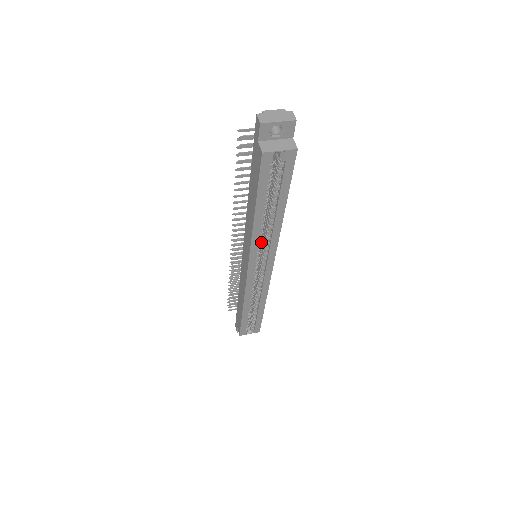
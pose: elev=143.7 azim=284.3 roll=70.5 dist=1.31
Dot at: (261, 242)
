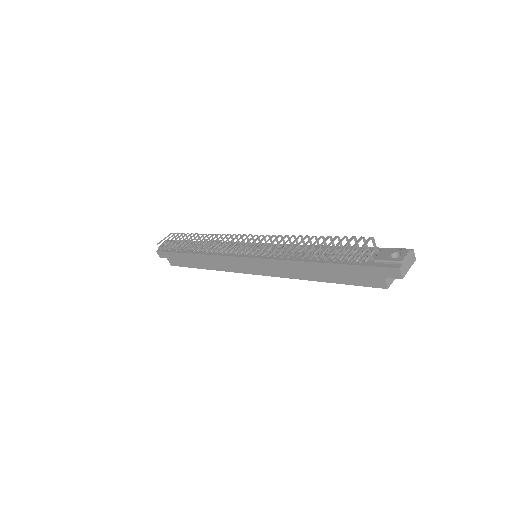
Dot at: occluded
